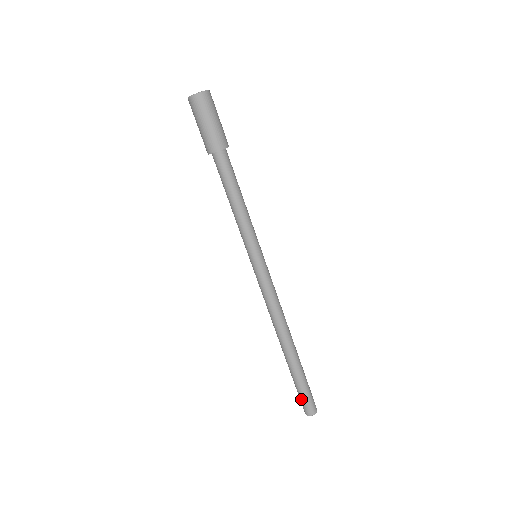
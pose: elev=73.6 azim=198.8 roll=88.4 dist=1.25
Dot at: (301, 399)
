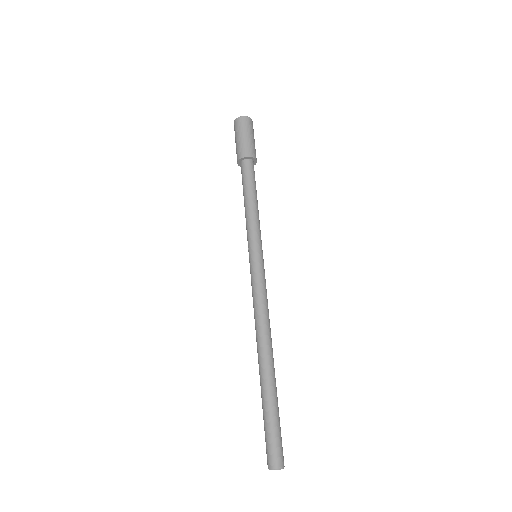
Dot at: (268, 440)
